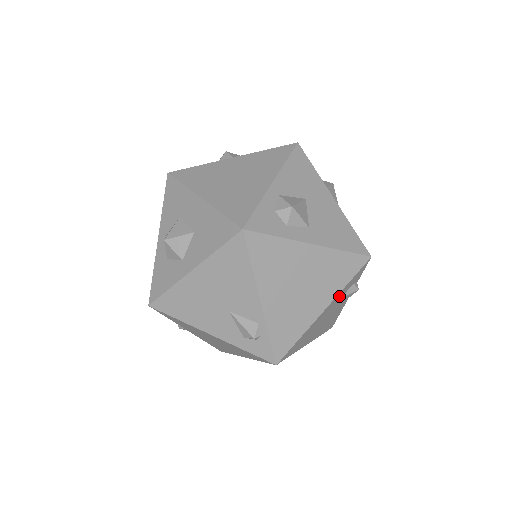
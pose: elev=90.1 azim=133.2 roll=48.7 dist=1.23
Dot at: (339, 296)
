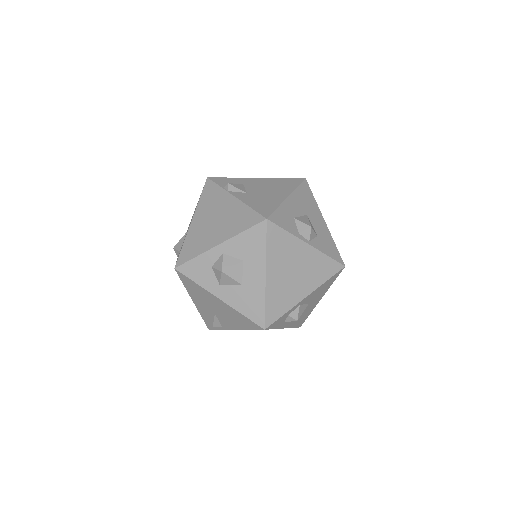
Dot at: occluded
